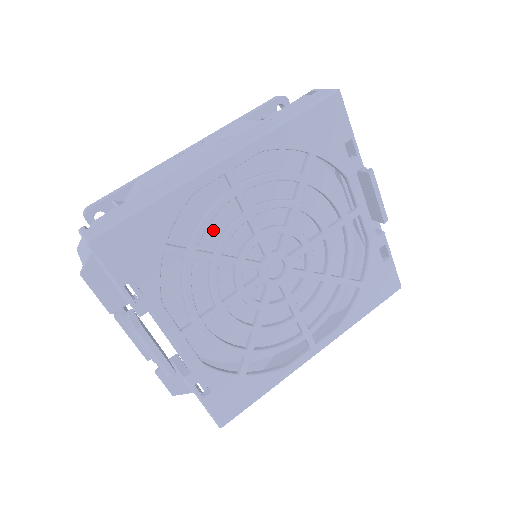
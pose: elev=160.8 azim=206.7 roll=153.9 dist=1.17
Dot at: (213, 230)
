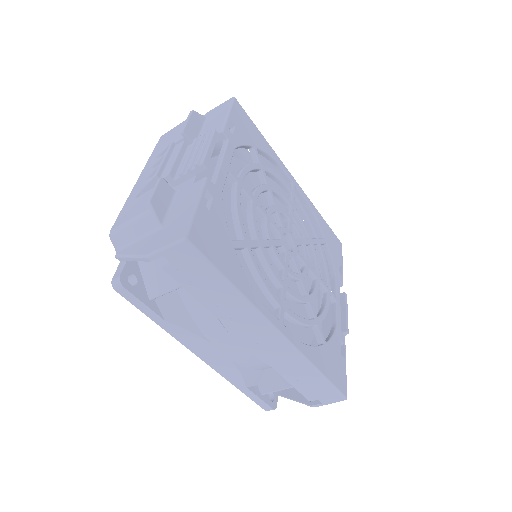
Dot at: occluded
